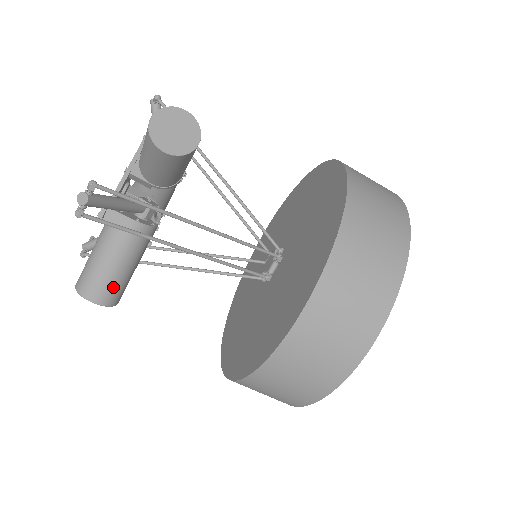
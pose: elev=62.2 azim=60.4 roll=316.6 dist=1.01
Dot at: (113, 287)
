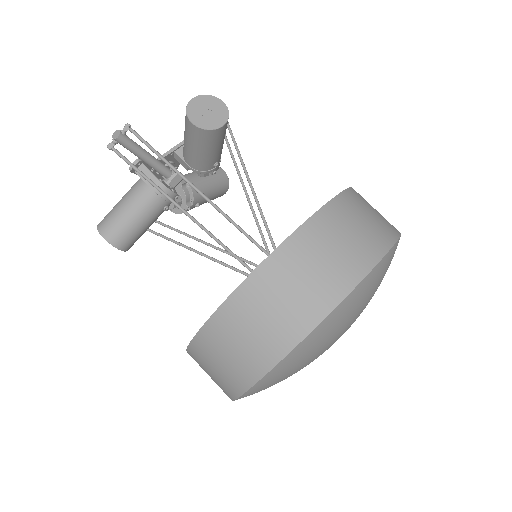
Dot at: (123, 230)
